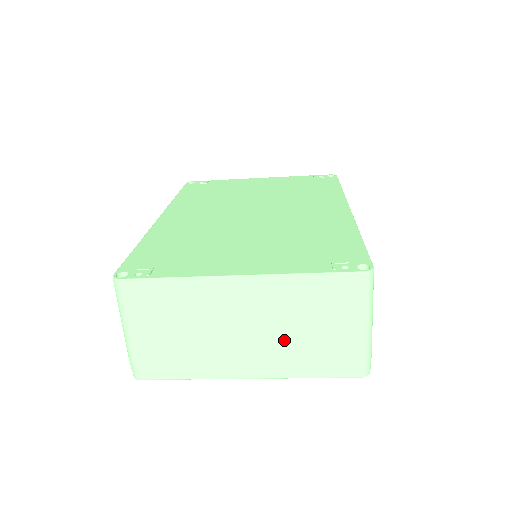
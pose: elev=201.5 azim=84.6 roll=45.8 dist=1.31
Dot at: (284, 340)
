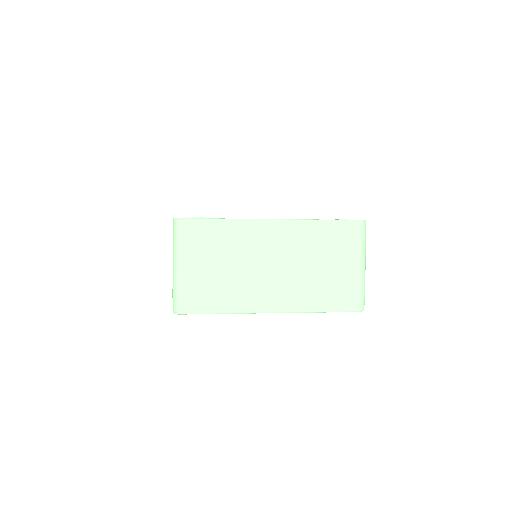
Dot at: (302, 276)
